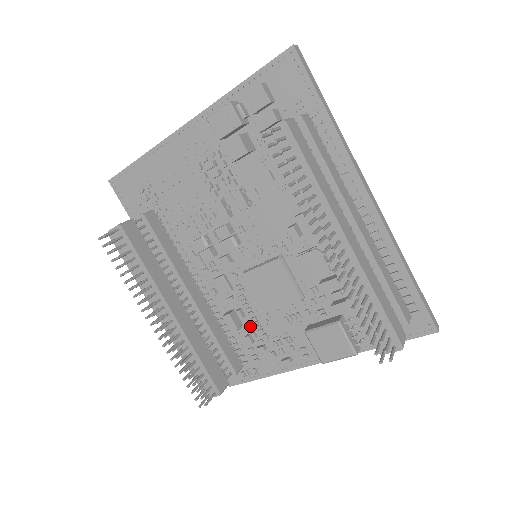
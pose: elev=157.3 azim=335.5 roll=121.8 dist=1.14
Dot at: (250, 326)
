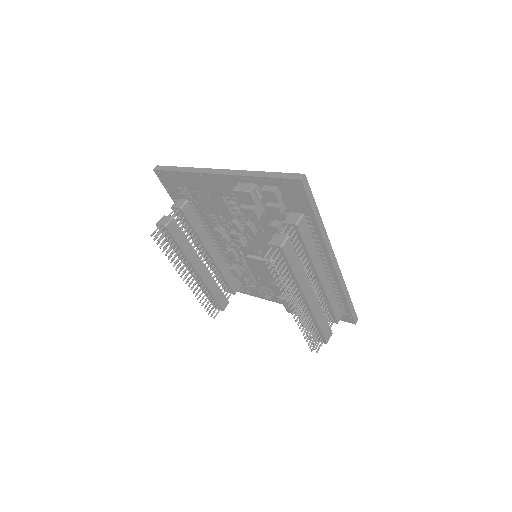
Dot at: (247, 275)
